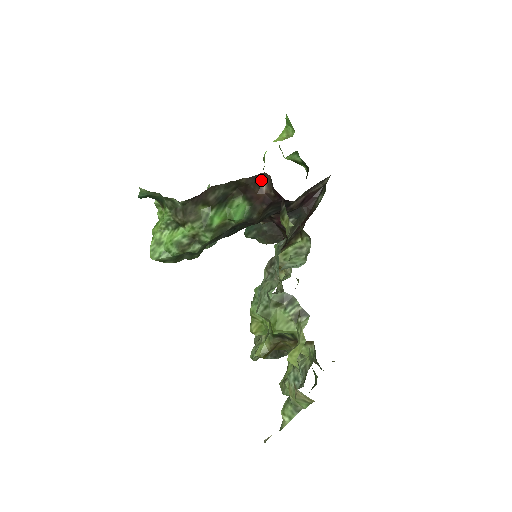
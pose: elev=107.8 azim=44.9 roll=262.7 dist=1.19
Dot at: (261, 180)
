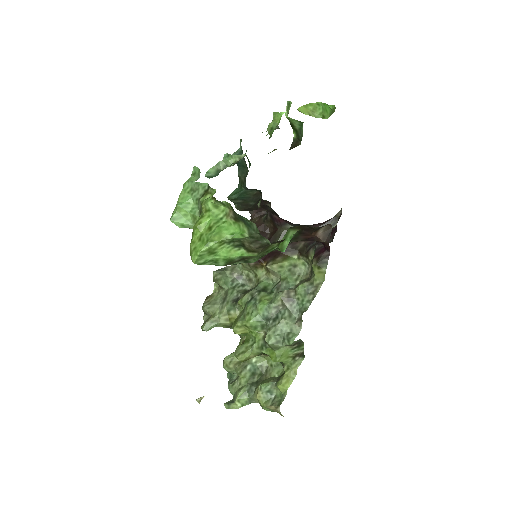
Dot at: (323, 226)
